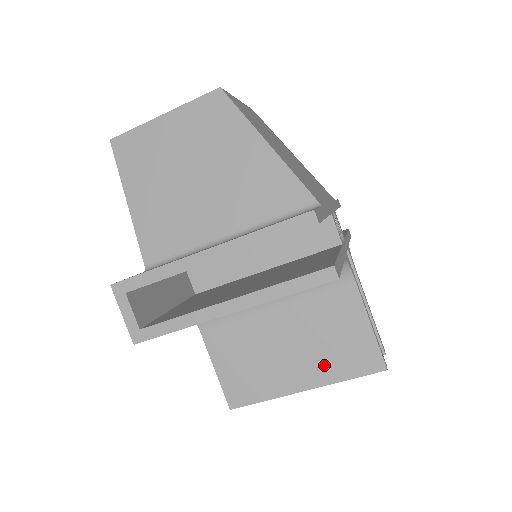
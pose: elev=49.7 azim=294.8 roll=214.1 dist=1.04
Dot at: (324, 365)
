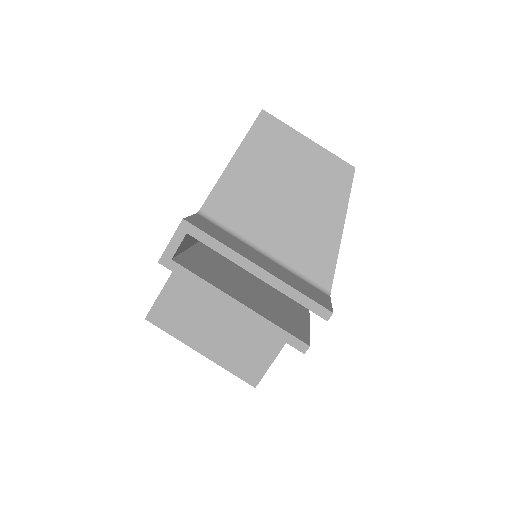
Dot at: (226, 352)
